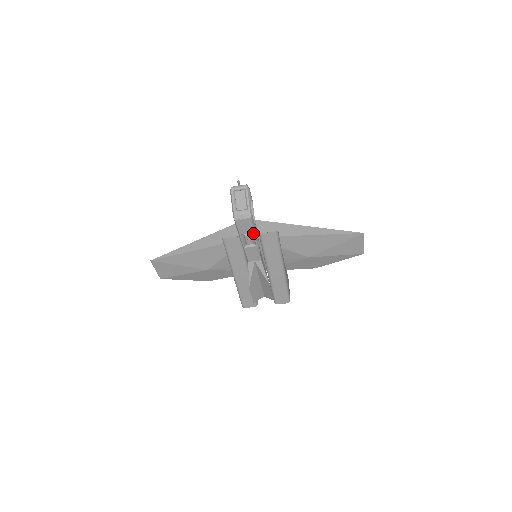
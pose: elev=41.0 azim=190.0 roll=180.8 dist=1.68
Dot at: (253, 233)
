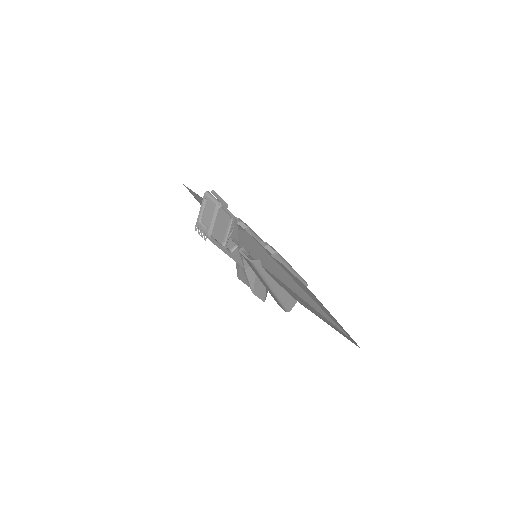
Dot at: (221, 249)
